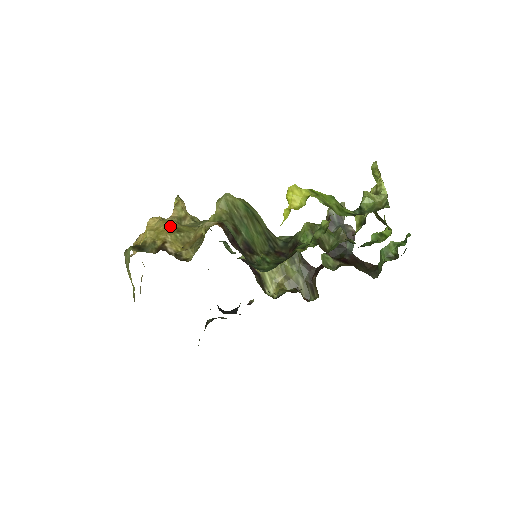
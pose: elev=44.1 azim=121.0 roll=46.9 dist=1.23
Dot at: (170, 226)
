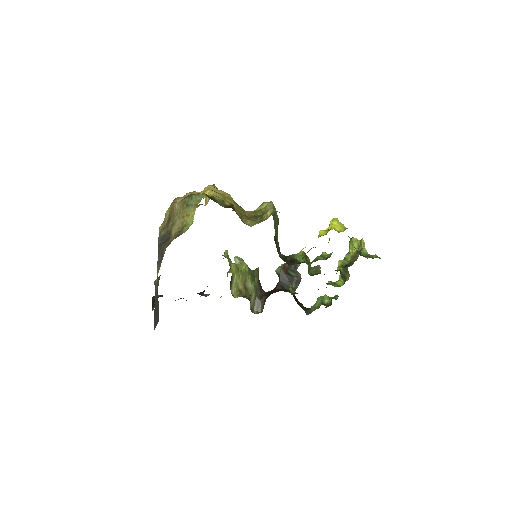
Dot at: occluded
